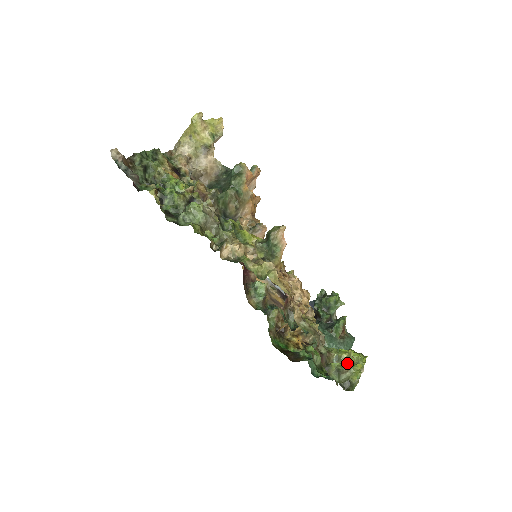
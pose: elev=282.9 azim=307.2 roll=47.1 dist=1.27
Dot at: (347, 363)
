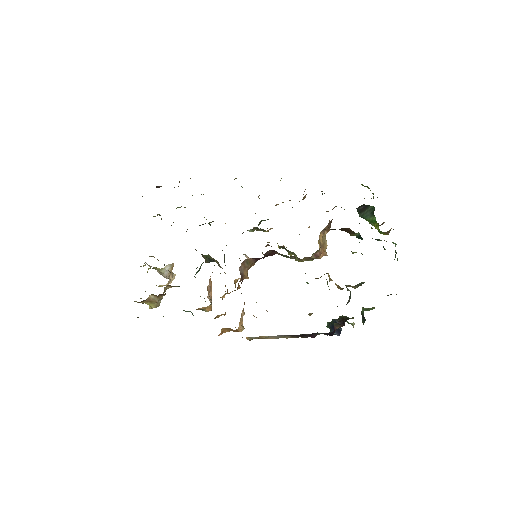
Dot at: occluded
